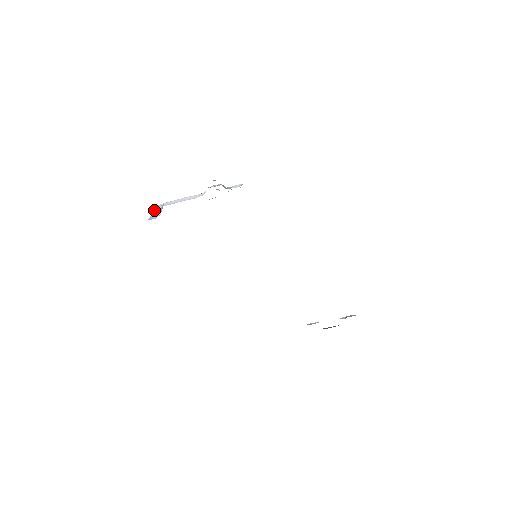
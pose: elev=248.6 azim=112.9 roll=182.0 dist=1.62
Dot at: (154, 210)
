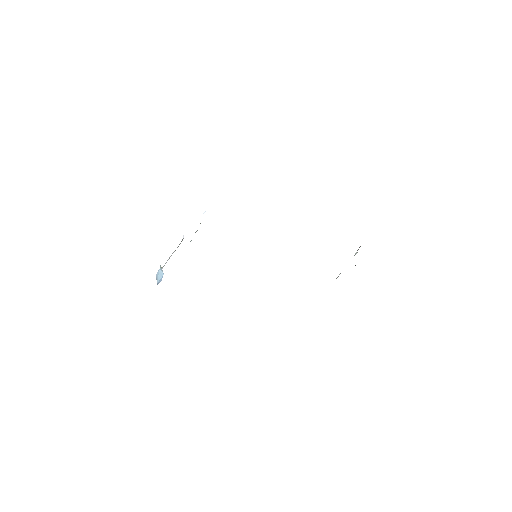
Dot at: (157, 276)
